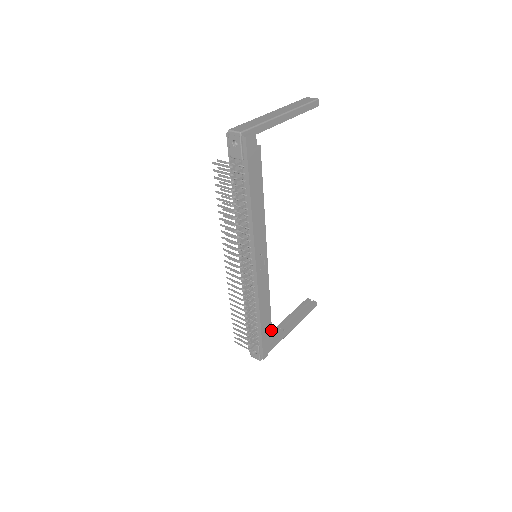
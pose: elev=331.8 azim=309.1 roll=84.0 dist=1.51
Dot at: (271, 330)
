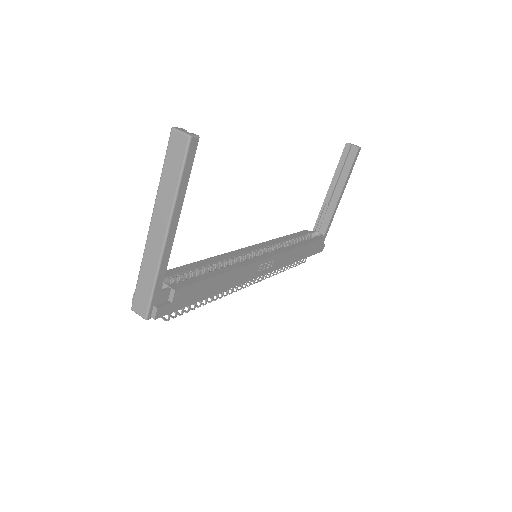
Dot at: (315, 241)
